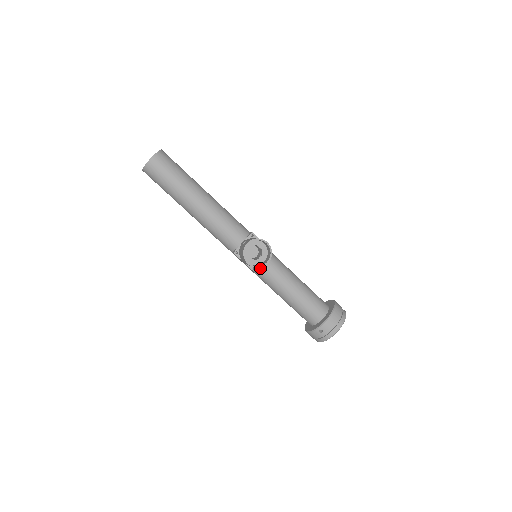
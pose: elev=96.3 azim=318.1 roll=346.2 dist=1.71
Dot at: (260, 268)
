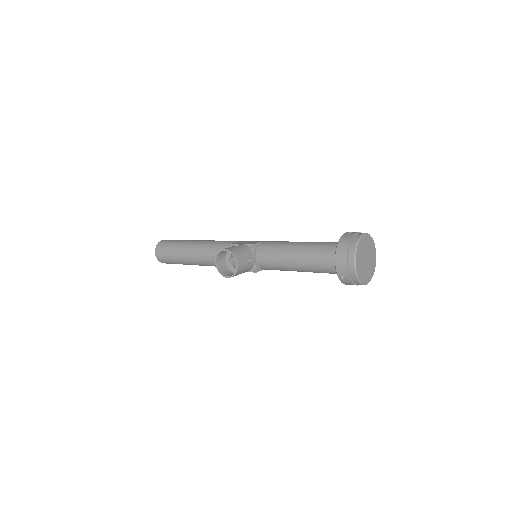
Dot at: (260, 265)
